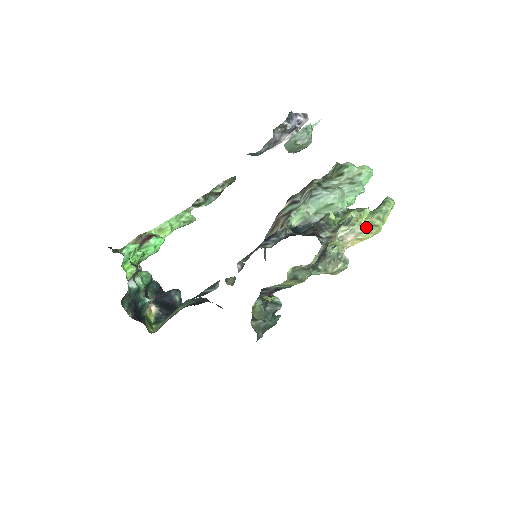
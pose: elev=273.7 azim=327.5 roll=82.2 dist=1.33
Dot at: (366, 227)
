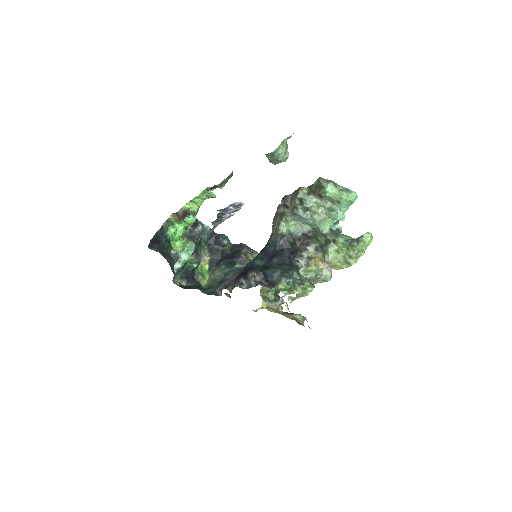
Dot at: (339, 262)
